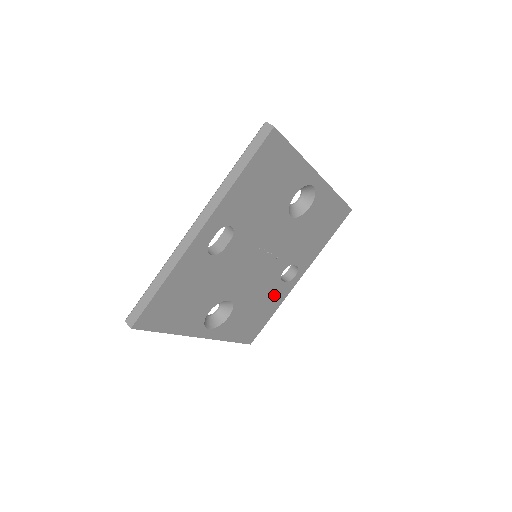
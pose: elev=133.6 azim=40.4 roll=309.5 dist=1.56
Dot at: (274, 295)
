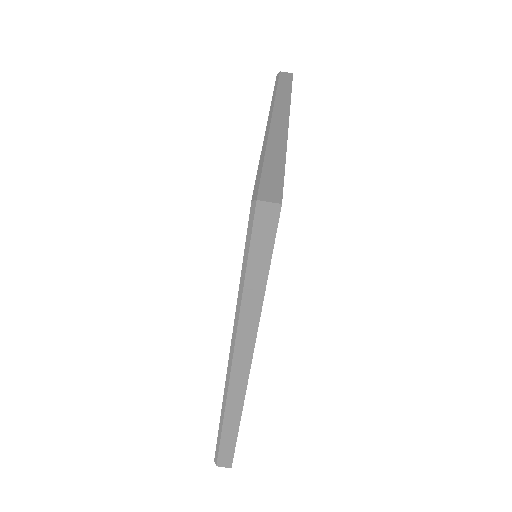
Dot at: occluded
